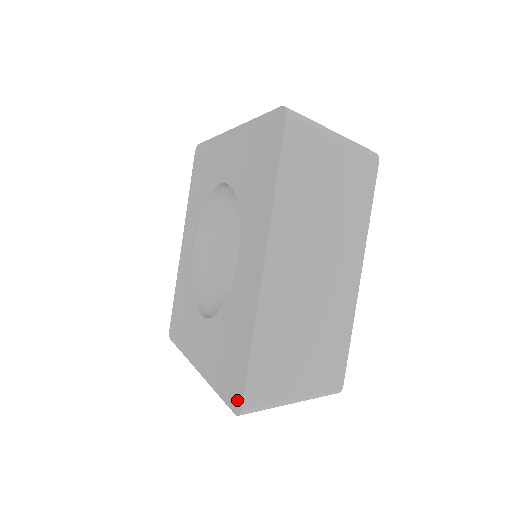
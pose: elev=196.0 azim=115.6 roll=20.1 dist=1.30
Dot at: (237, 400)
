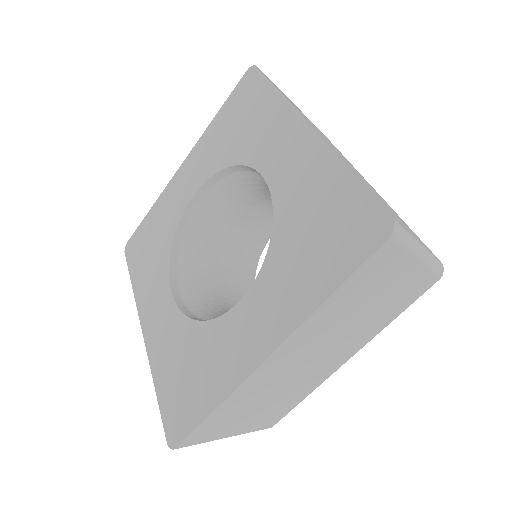
Dot at: (376, 226)
